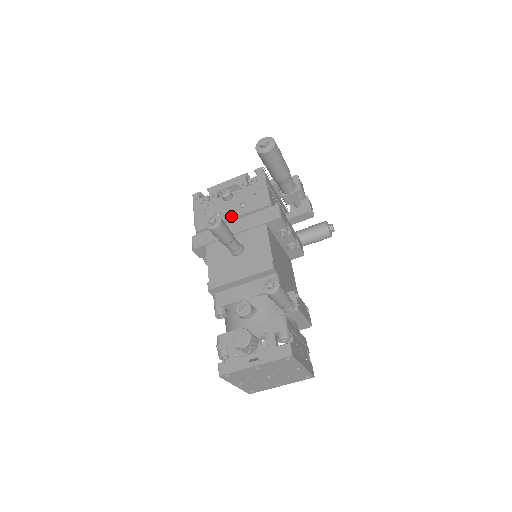
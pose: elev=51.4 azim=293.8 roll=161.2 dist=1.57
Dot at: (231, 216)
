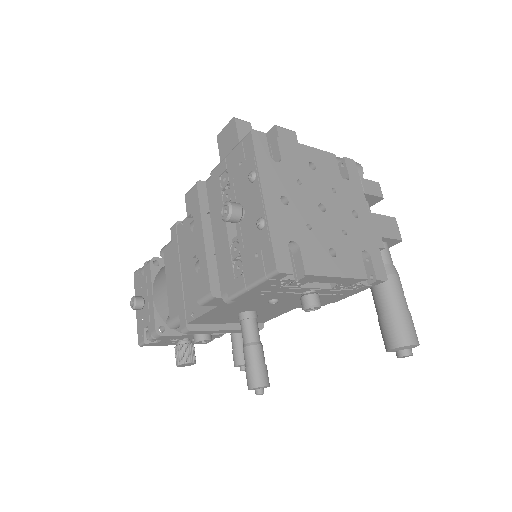
Dot at: occluded
